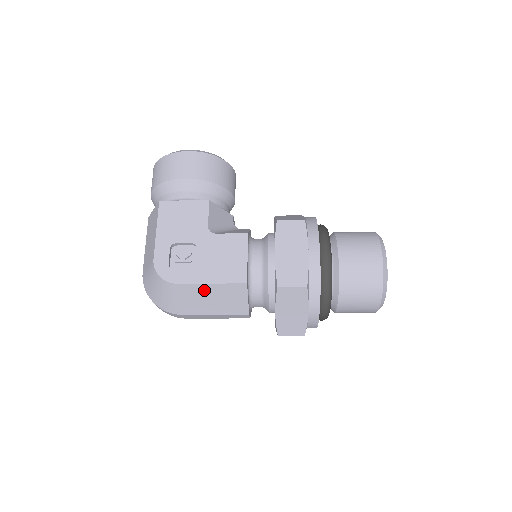
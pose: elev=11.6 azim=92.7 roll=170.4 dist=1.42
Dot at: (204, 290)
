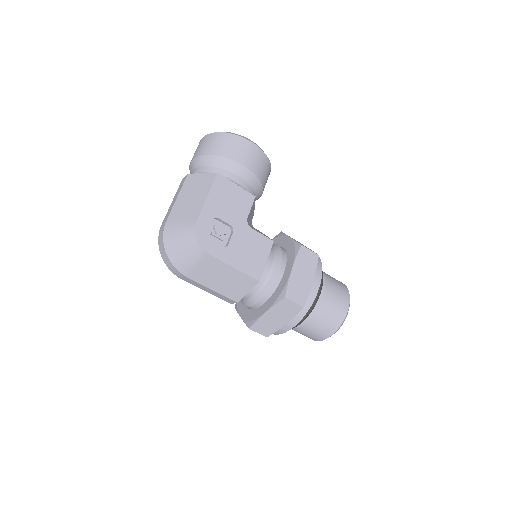
Dot at: (224, 269)
